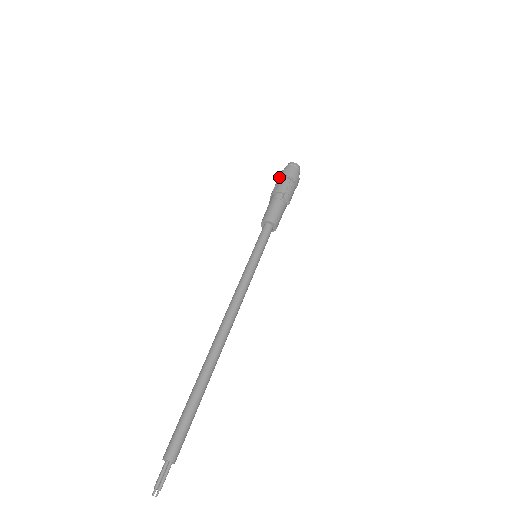
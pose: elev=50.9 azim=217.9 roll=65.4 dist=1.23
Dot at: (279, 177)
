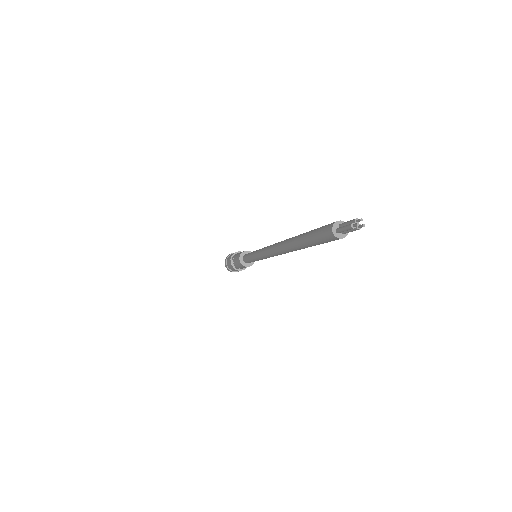
Dot at: (230, 254)
